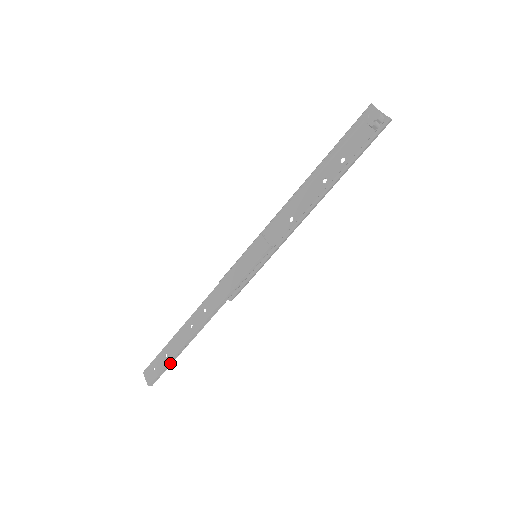
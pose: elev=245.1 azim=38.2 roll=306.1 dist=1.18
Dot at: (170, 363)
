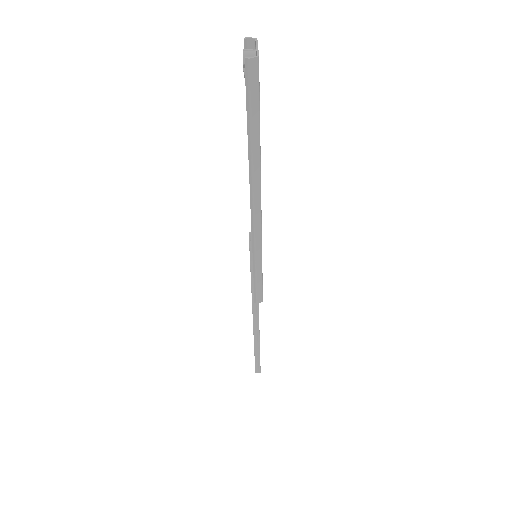
Dot at: (257, 356)
